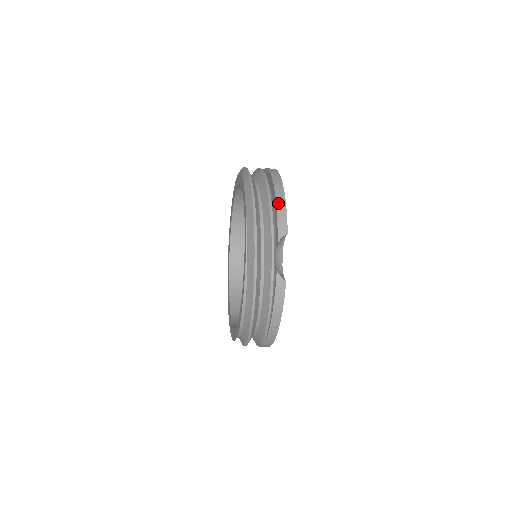
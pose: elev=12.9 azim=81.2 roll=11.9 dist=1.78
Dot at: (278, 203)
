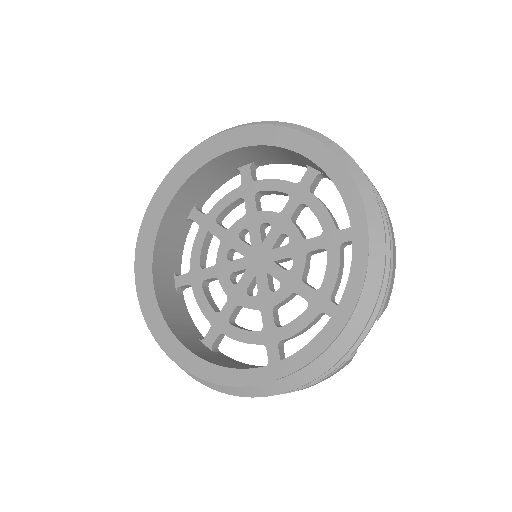
Dot at: (394, 260)
